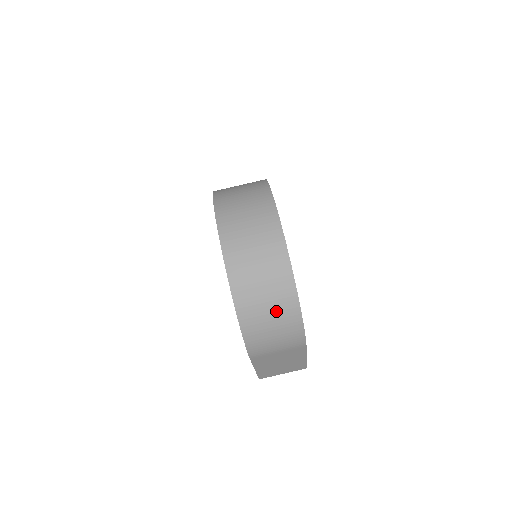
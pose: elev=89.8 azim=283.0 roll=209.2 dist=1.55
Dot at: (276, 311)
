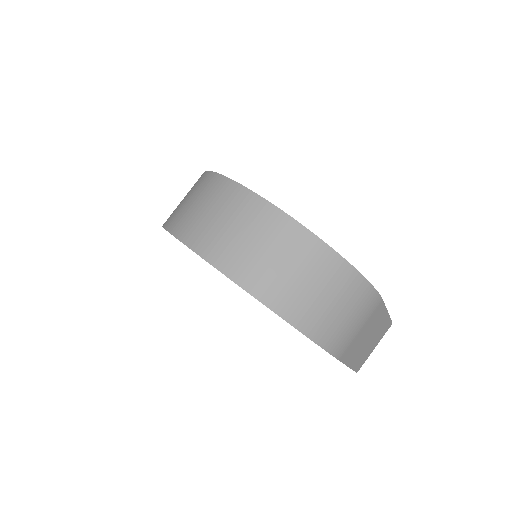
Dot at: (329, 288)
